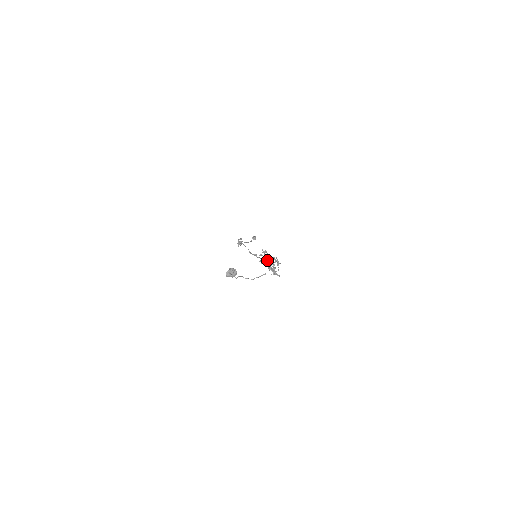
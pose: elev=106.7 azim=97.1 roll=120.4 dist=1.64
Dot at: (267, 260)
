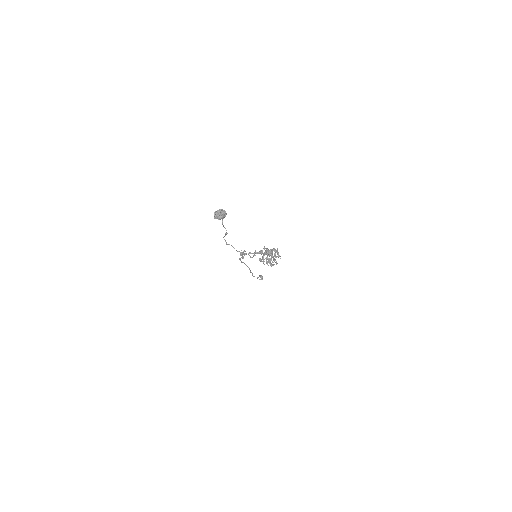
Dot at: occluded
